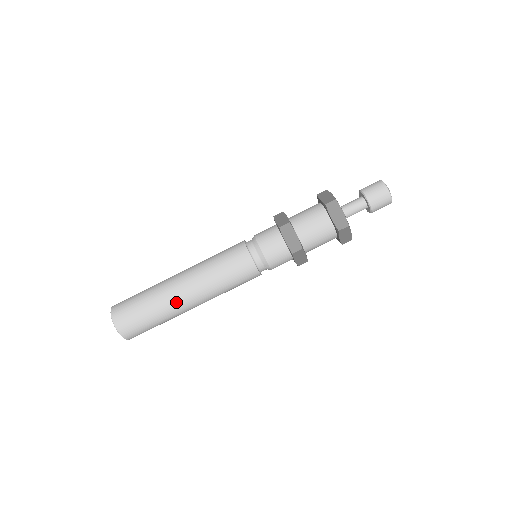
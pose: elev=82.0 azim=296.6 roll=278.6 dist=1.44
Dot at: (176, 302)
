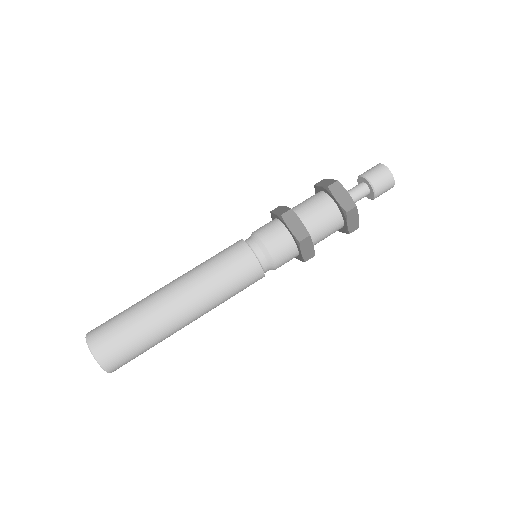
Dot at: (157, 295)
